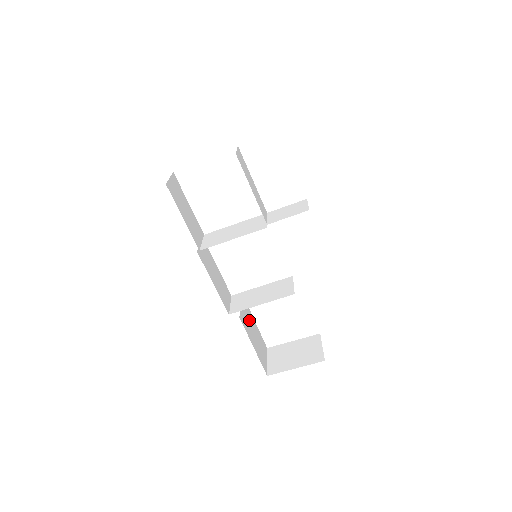
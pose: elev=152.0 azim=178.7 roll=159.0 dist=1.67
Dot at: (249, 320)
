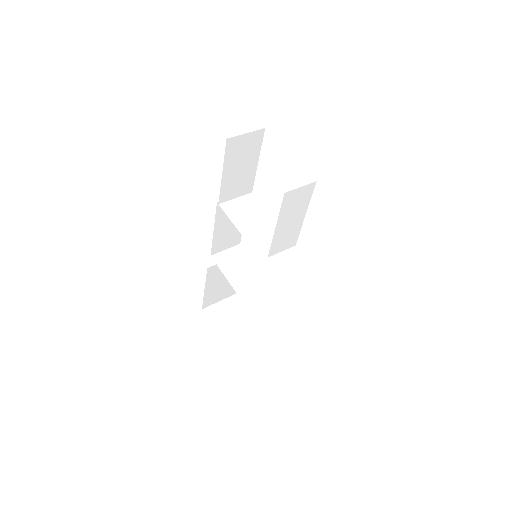
Dot at: occluded
